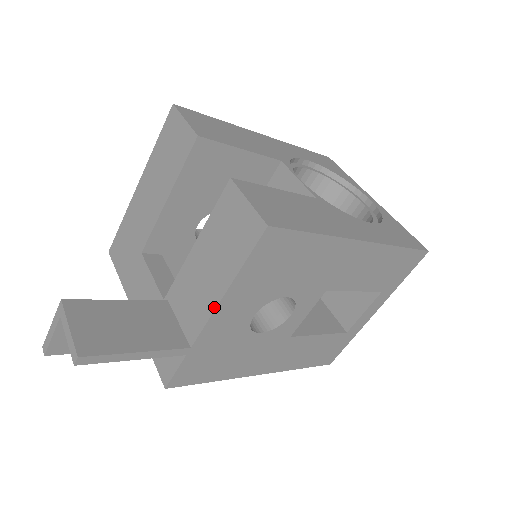
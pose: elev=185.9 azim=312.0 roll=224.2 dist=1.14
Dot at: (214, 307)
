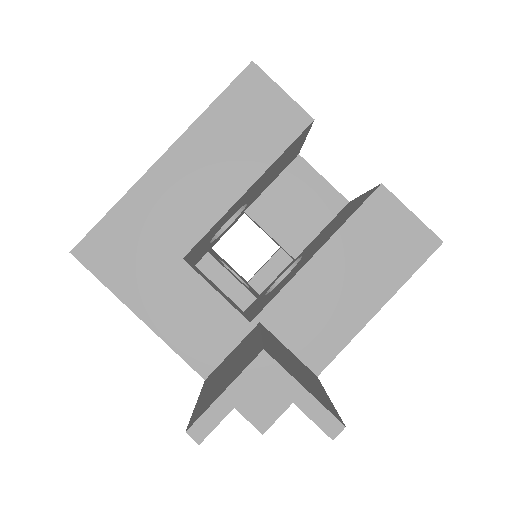
Dot at: (361, 326)
